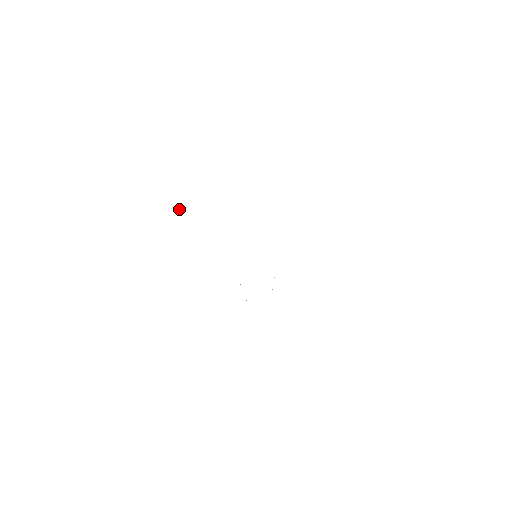
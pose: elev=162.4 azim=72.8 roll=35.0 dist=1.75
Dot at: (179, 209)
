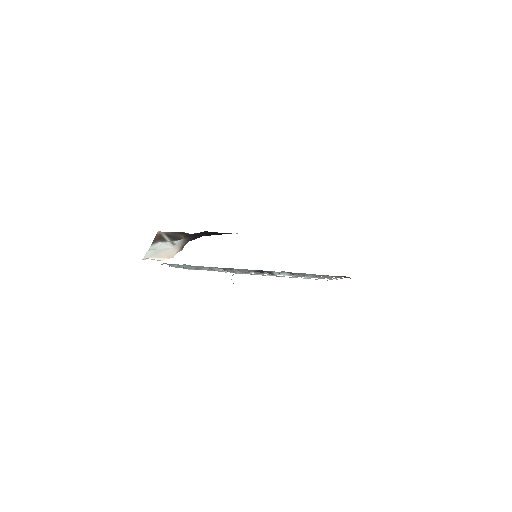
Dot at: (161, 260)
